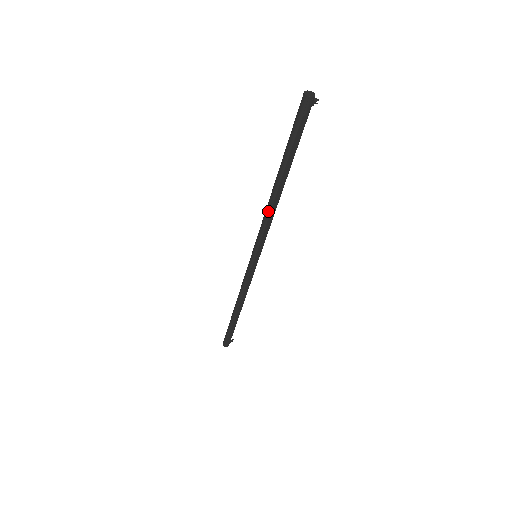
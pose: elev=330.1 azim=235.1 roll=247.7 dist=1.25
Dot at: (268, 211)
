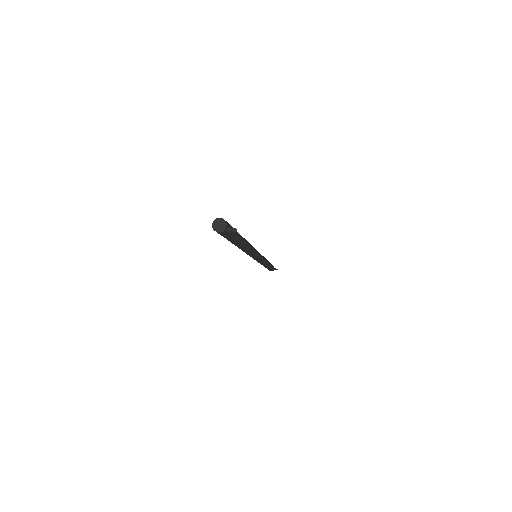
Dot at: occluded
